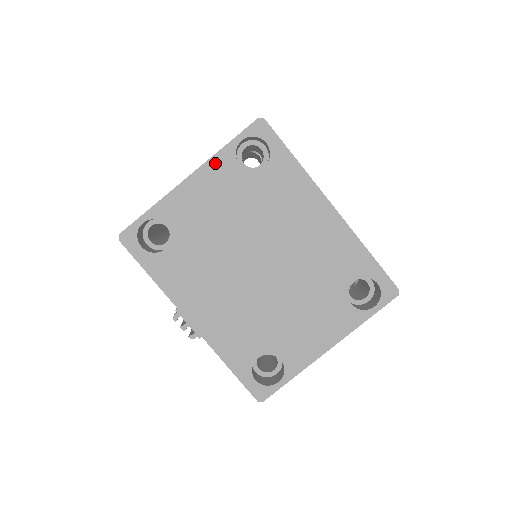
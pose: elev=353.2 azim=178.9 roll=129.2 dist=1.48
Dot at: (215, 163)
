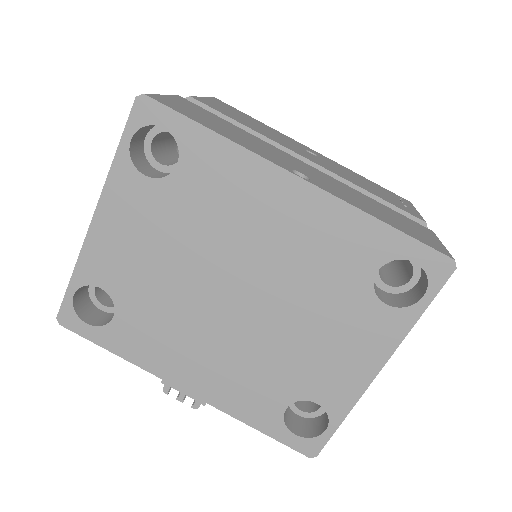
Dot at: (114, 187)
